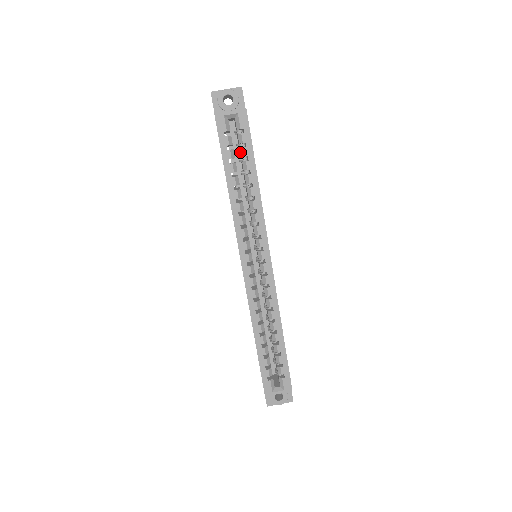
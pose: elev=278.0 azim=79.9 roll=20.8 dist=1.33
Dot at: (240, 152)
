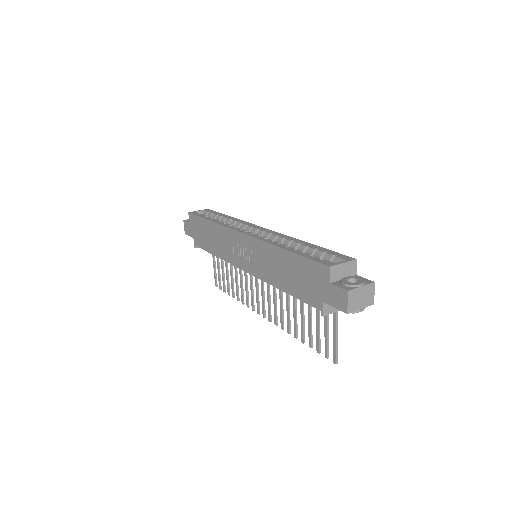
Dot at: occluded
